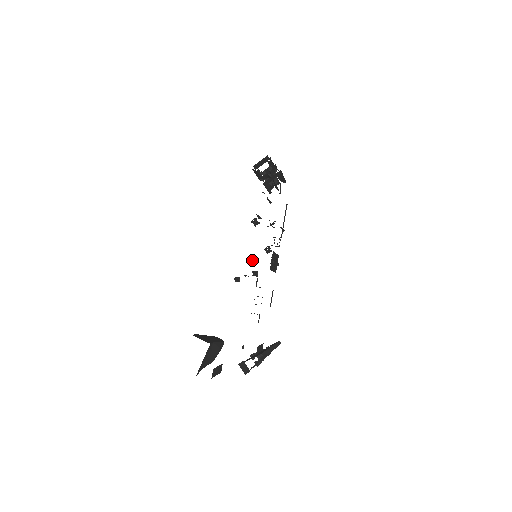
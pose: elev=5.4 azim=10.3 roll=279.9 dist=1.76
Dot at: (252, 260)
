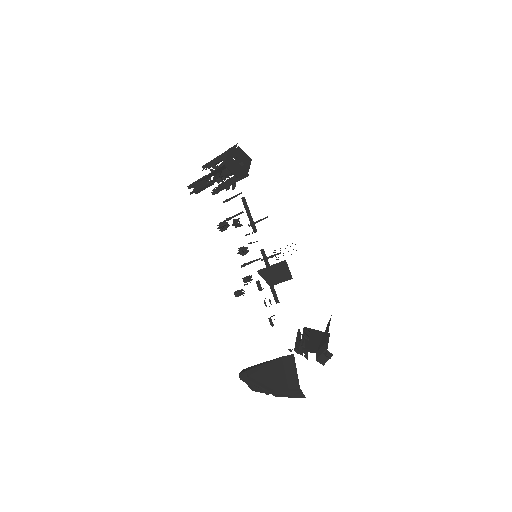
Dot at: (247, 264)
